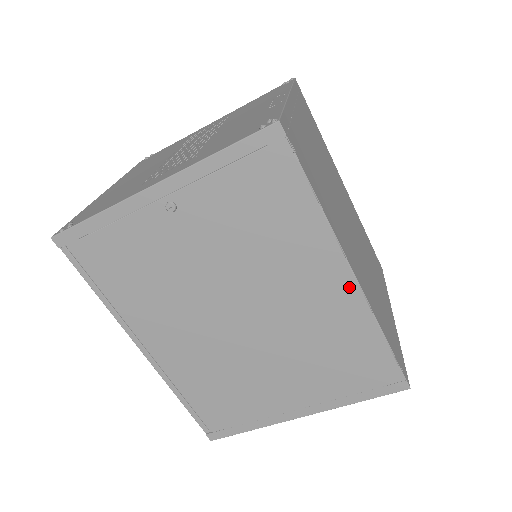
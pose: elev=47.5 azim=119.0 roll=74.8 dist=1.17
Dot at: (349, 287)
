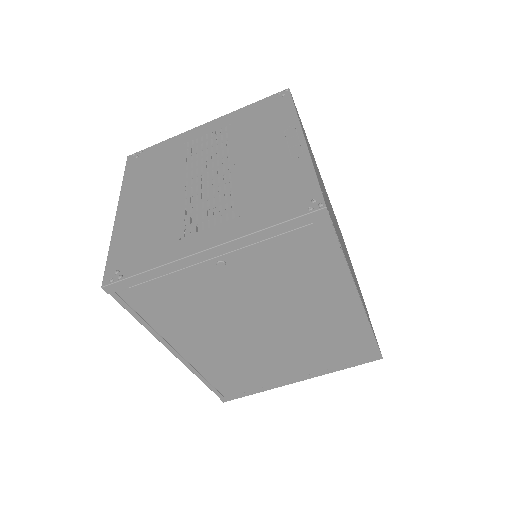
Dot at: (355, 306)
